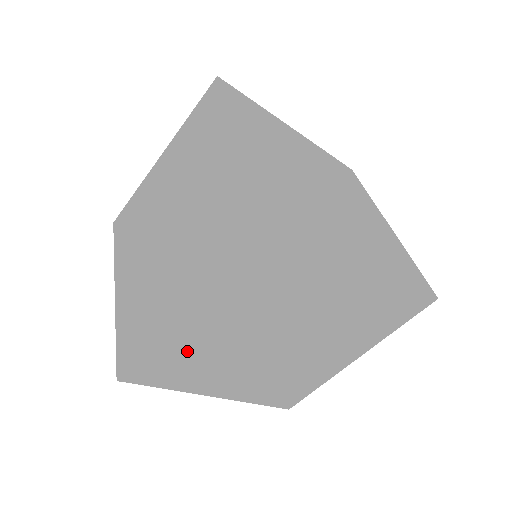
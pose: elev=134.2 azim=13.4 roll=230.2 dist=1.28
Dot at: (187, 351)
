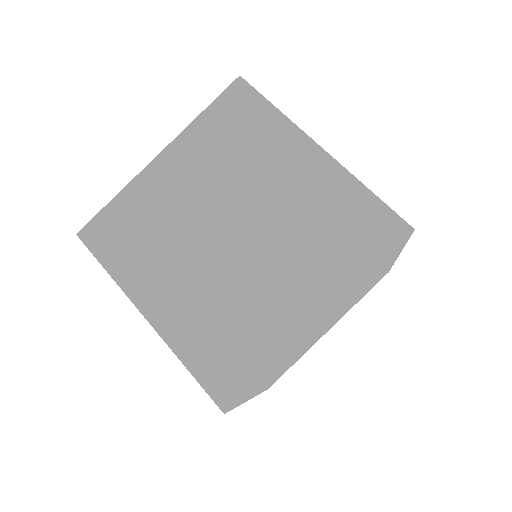
Dot at: occluded
